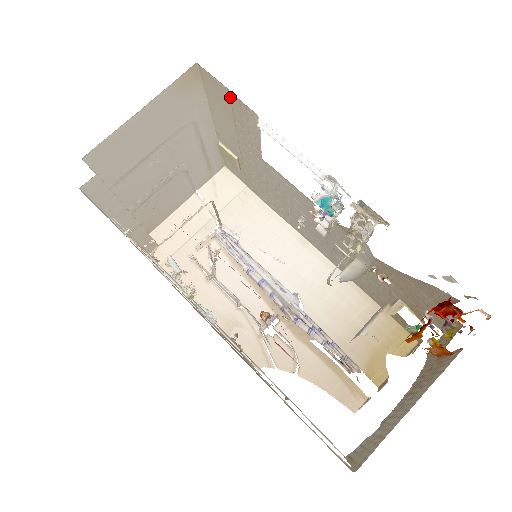
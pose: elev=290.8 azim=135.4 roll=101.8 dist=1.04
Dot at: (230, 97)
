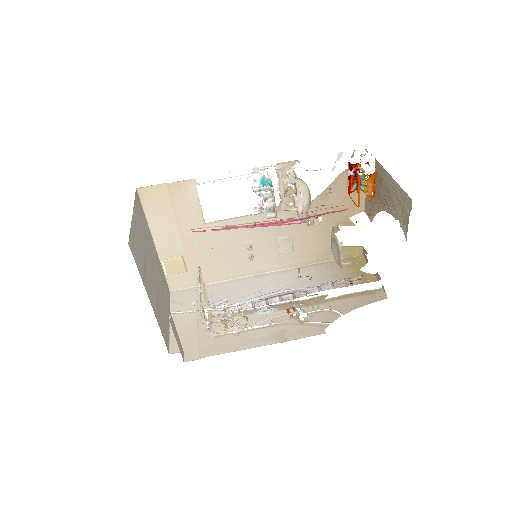
Dot at: (169, 189)
